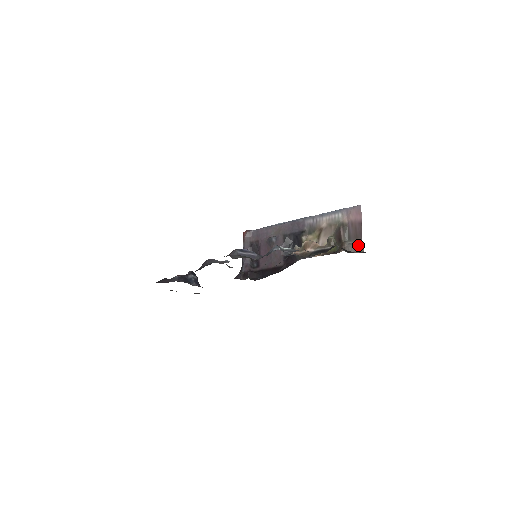
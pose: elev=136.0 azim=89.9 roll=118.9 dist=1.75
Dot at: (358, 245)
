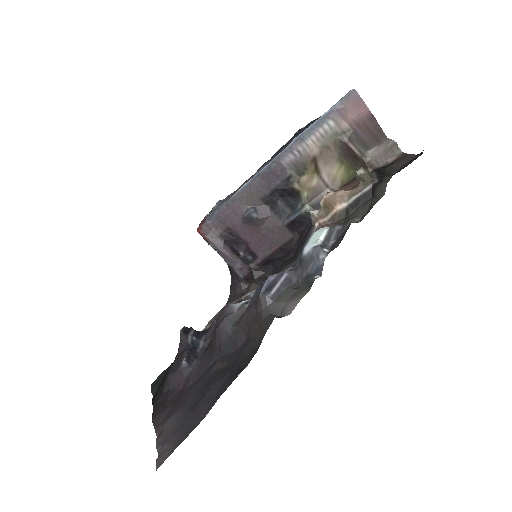
Dot at: (388, 149)
